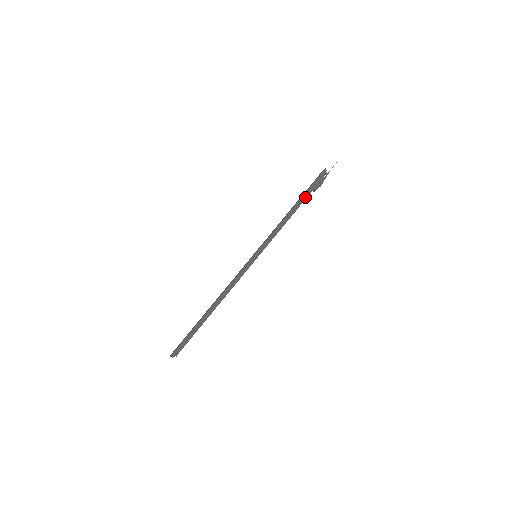
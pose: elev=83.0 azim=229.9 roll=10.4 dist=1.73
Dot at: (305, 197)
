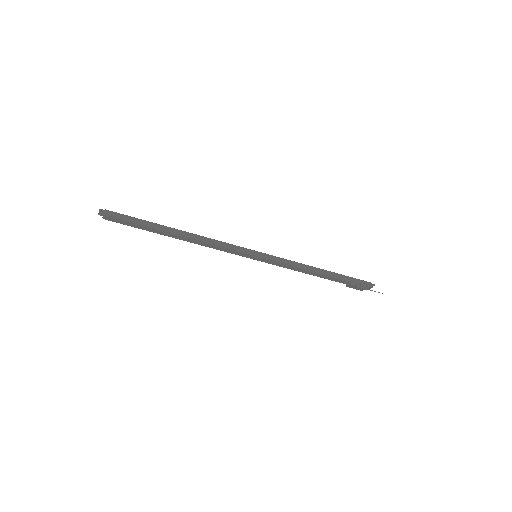
Dot at: (339, 277)
